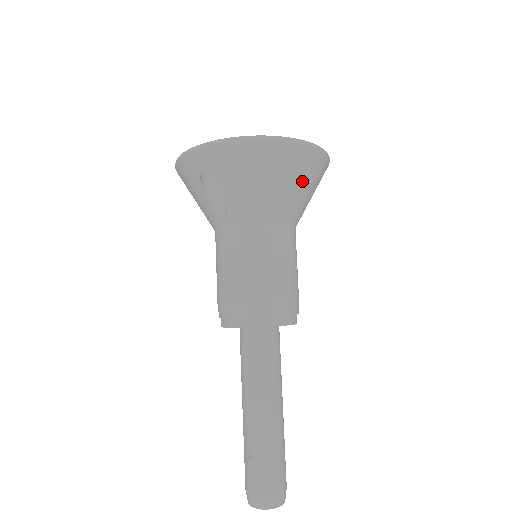
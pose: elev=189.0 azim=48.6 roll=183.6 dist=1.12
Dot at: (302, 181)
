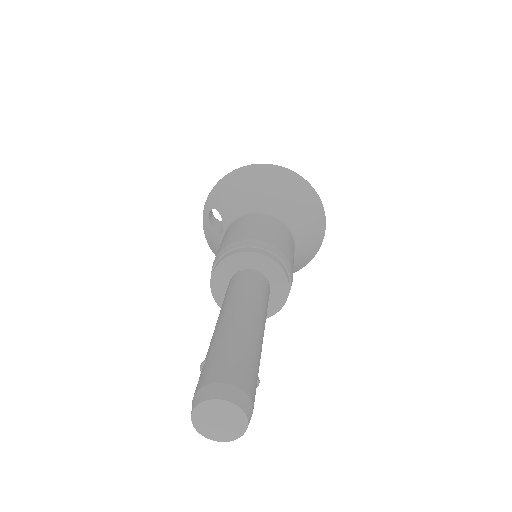
Dot at: (276, 187)
